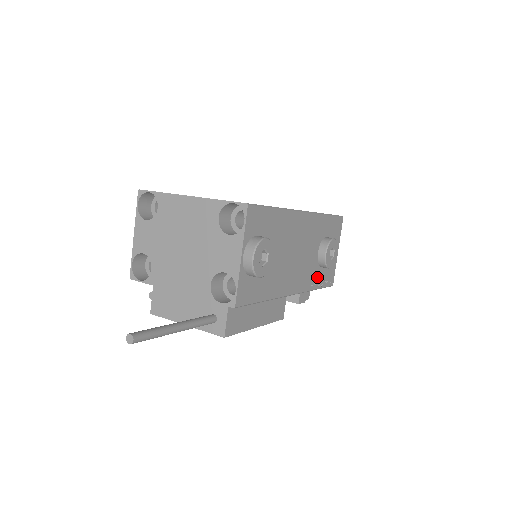
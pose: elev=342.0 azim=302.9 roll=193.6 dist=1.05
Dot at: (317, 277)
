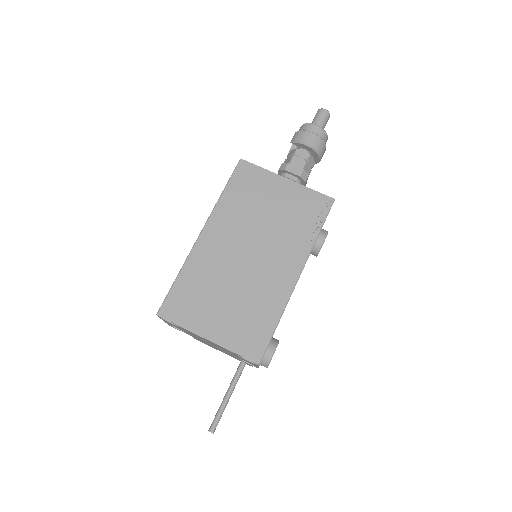
Dot at: occluded
